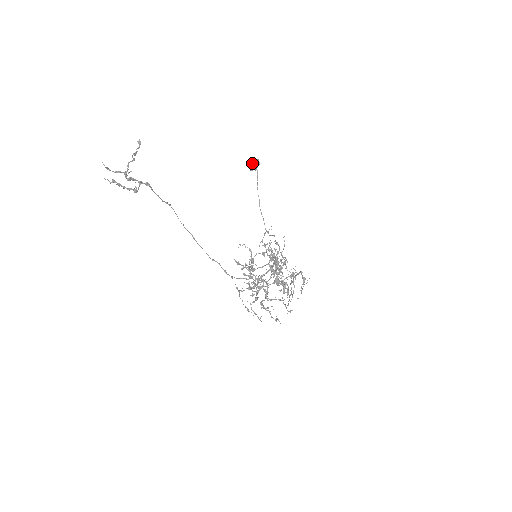
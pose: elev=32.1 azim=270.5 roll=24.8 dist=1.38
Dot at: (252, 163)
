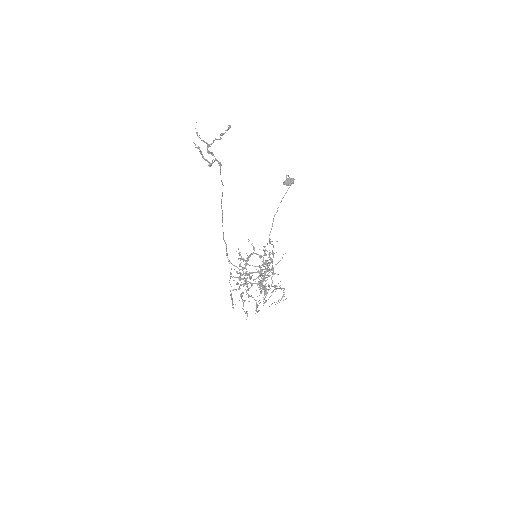
Dot at: (288, 179)
